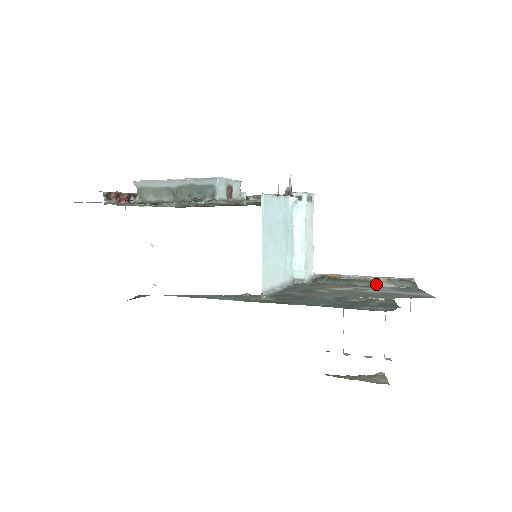
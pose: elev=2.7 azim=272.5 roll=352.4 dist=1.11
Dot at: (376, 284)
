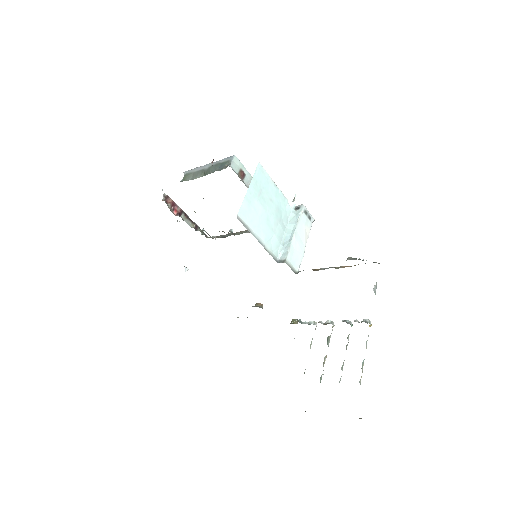
Dot at: occluded
